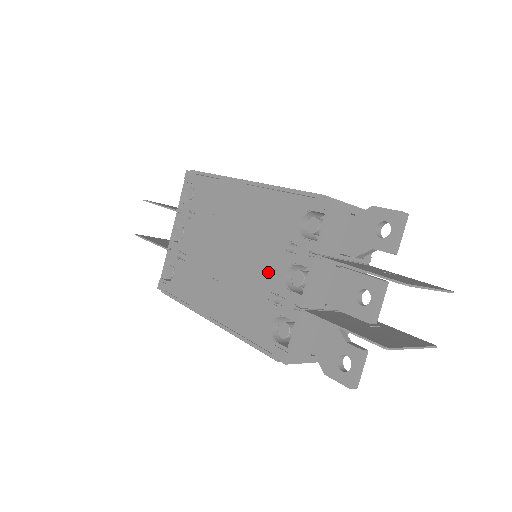
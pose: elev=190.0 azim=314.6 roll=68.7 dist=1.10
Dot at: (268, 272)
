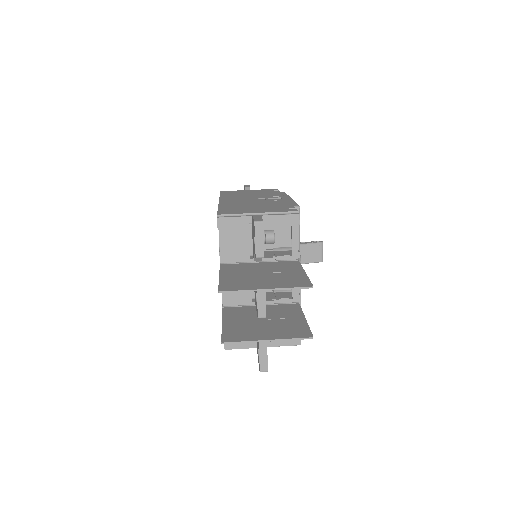
Dot at: occluded
